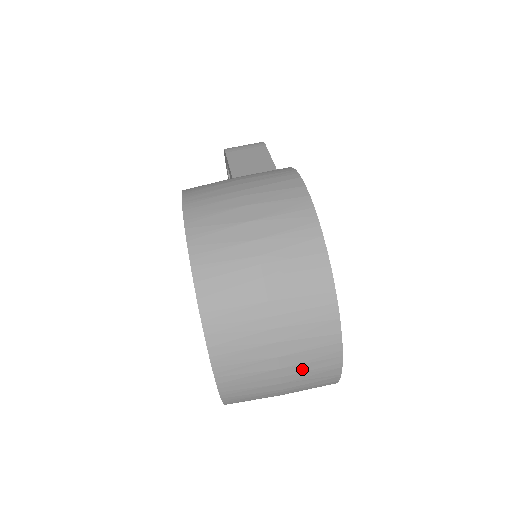
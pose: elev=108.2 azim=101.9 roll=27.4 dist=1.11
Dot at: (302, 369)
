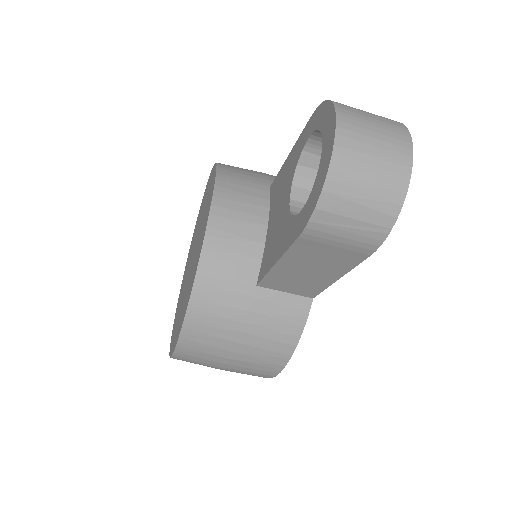
Dot at: occluded
